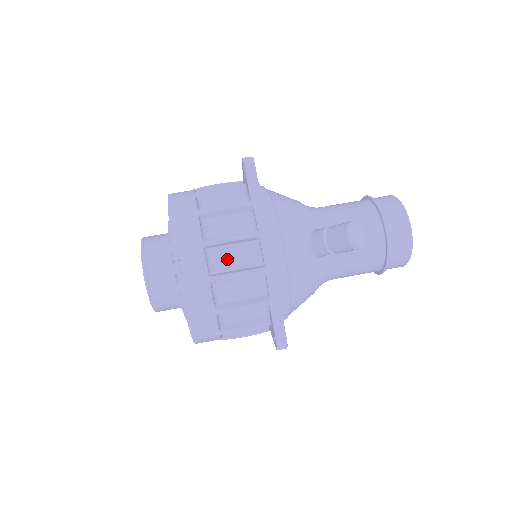
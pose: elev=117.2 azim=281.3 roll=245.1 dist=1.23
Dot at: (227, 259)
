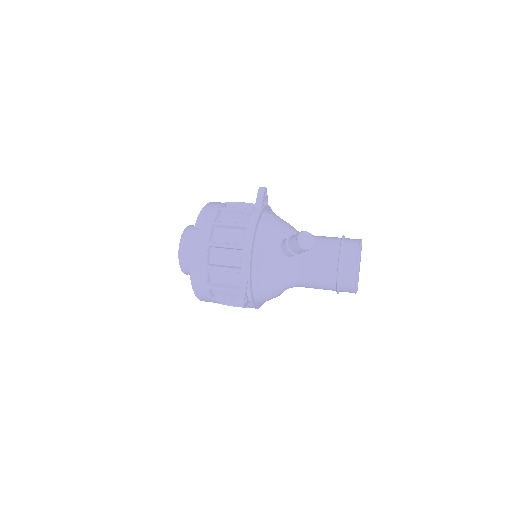
Dot at: (224, 236)
